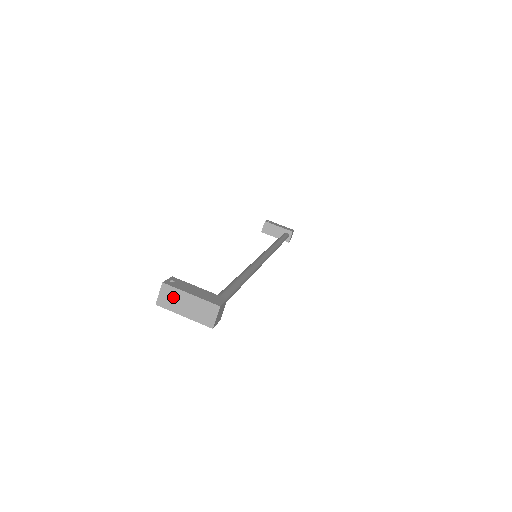
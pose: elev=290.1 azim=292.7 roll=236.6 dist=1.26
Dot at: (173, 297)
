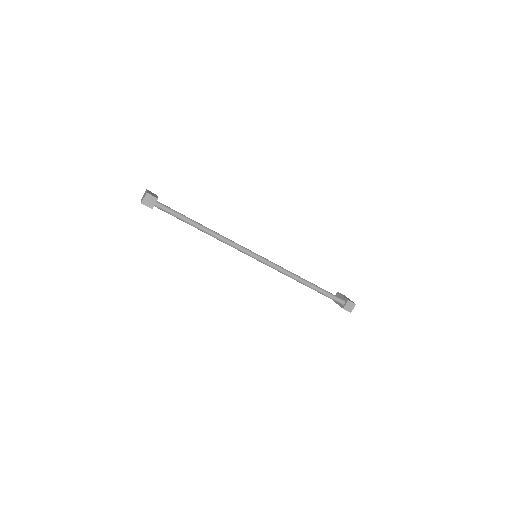
Dot at: occluded
